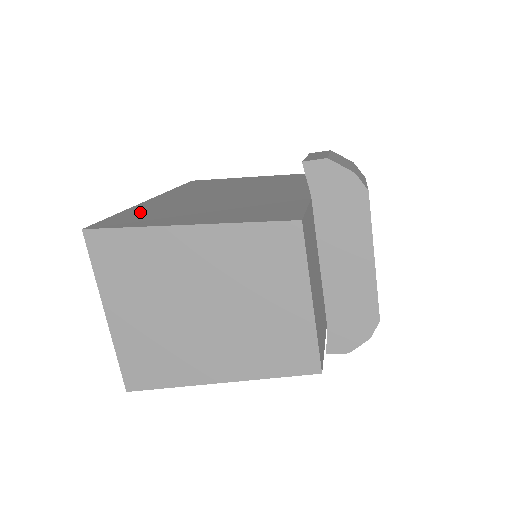
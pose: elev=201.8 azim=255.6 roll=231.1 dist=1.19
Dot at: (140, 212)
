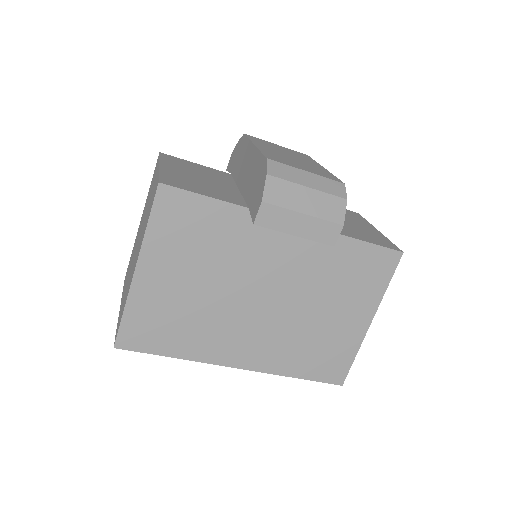
Dot at: occluded
